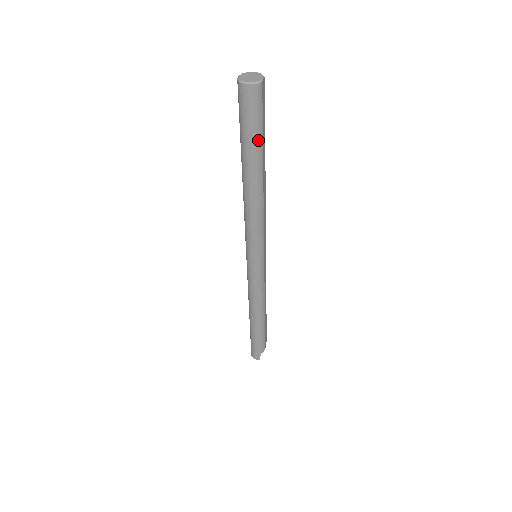
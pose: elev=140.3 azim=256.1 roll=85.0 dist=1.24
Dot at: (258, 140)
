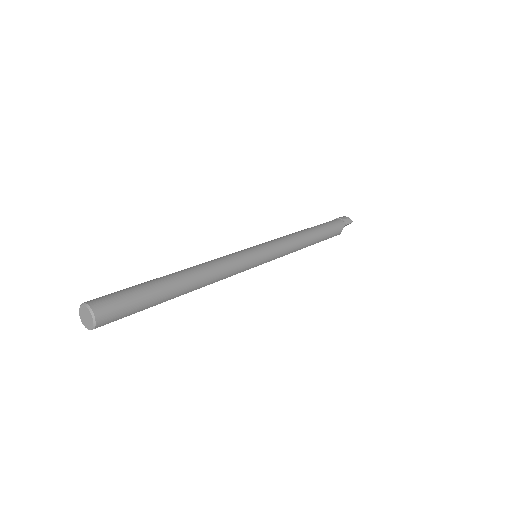
Dot at: occluded
